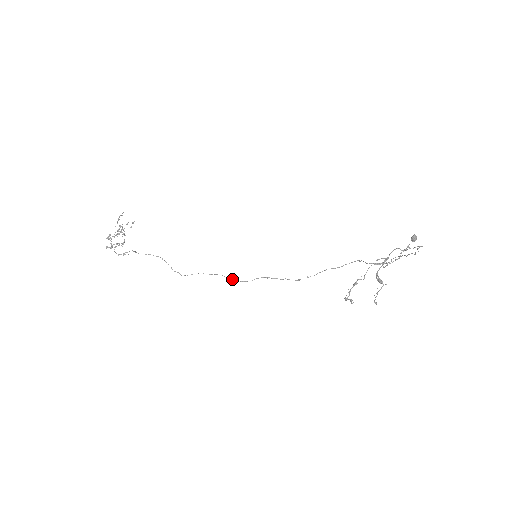
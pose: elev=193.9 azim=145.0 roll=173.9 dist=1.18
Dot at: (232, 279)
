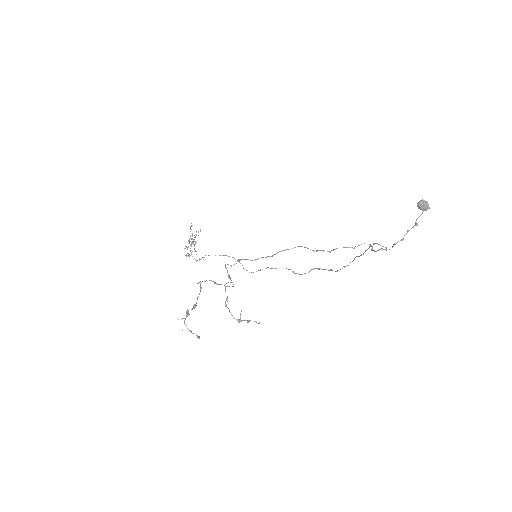
Dot at: (293, 272)
